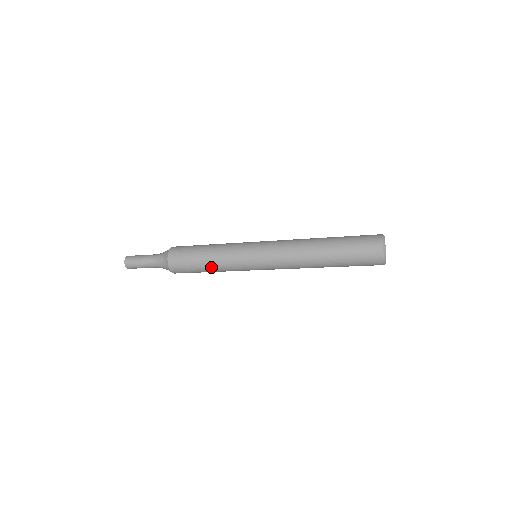
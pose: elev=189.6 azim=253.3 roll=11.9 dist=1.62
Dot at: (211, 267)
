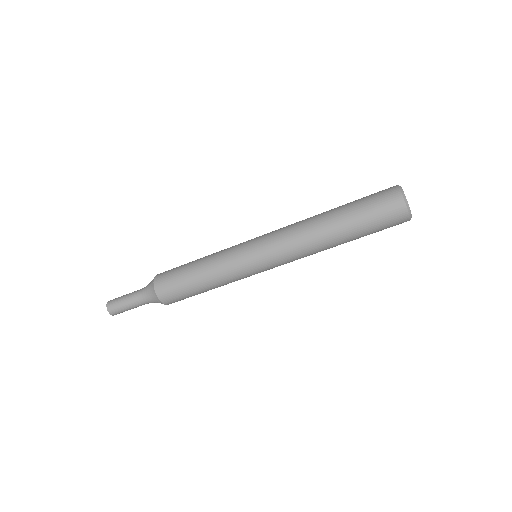
Dot at: (209, 286)
